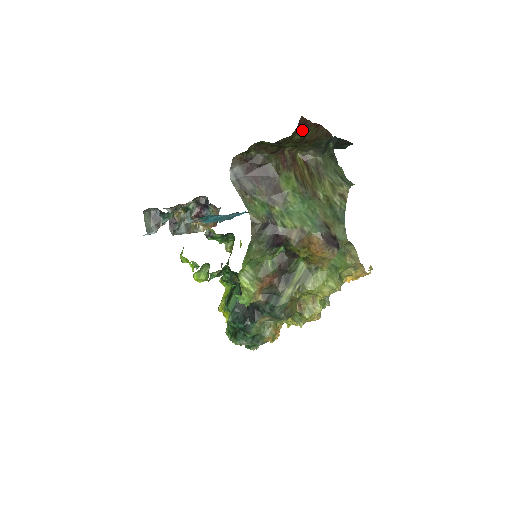
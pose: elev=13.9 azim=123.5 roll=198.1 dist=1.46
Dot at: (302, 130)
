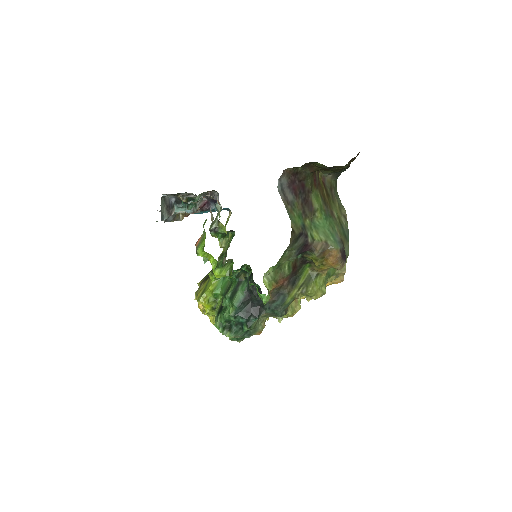
Dot at: (351, 161)
